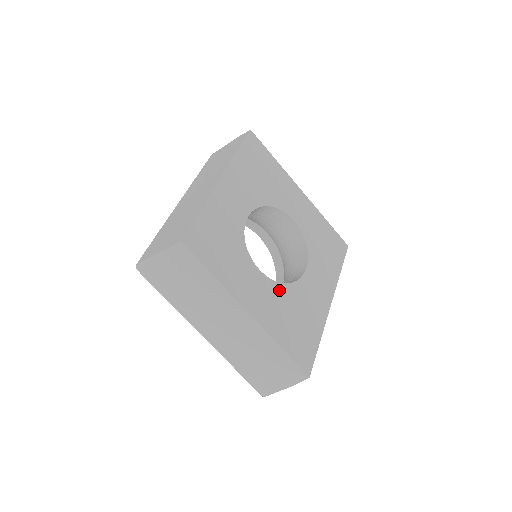
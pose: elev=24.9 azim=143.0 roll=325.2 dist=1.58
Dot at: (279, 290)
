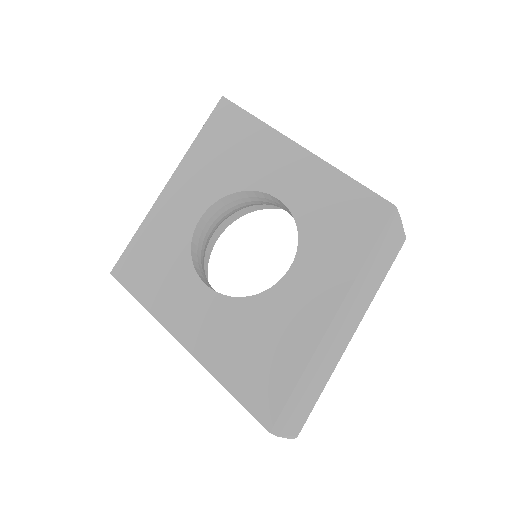
Dot at: (235, 308)
